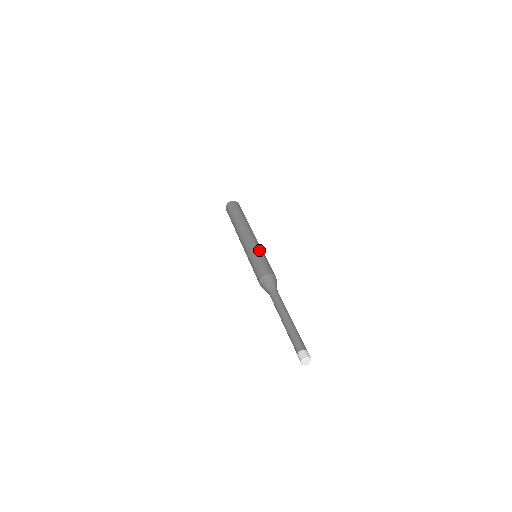
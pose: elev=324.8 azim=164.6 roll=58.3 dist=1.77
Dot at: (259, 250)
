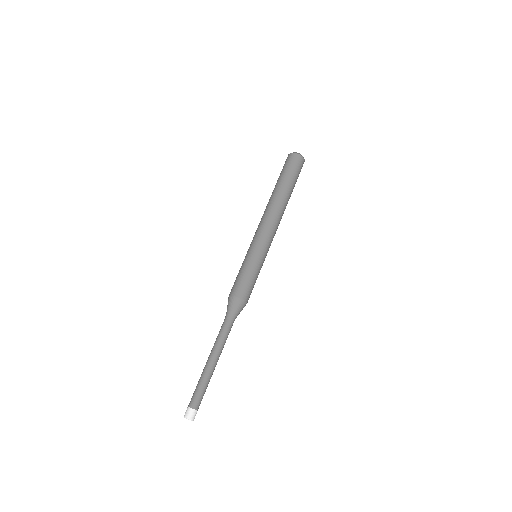
Dot at: (261, 258)
